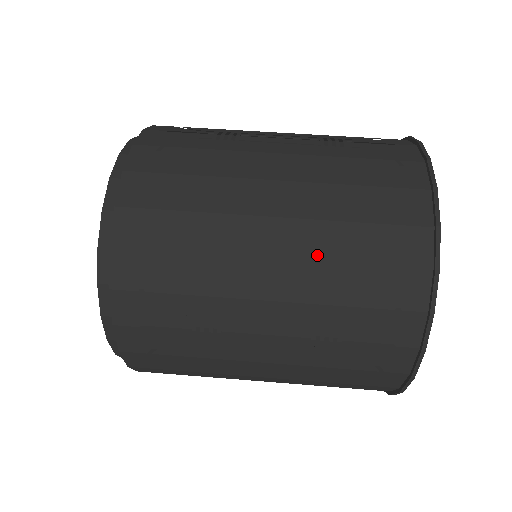
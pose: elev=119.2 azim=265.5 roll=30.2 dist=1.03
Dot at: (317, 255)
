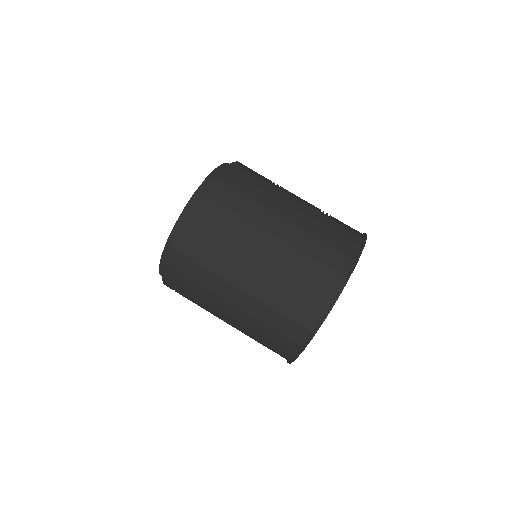
Dot at: (245, 332)
